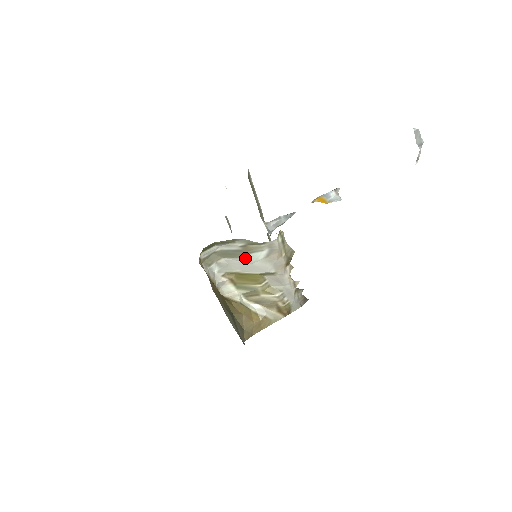
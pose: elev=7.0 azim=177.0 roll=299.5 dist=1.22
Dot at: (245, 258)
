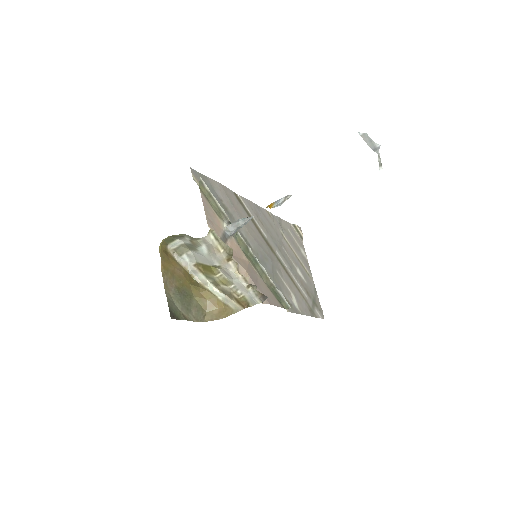
Dot at: (198, 251)
